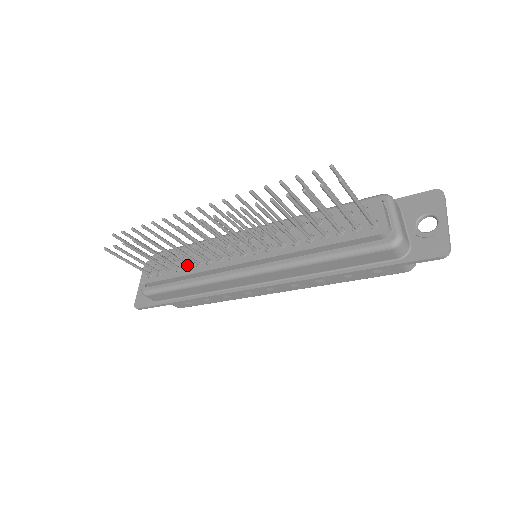
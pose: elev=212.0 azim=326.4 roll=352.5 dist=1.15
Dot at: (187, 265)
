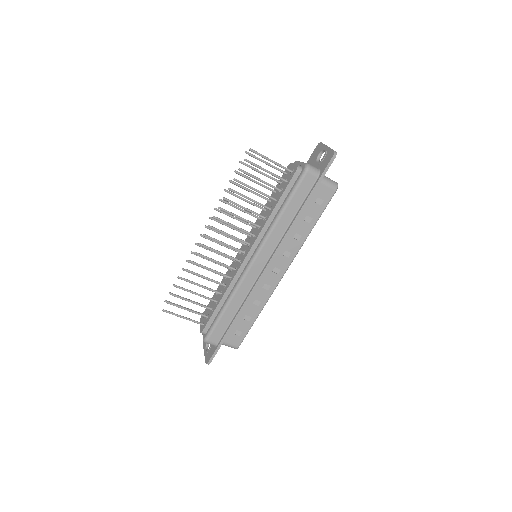
Dot at: (220, 293)
